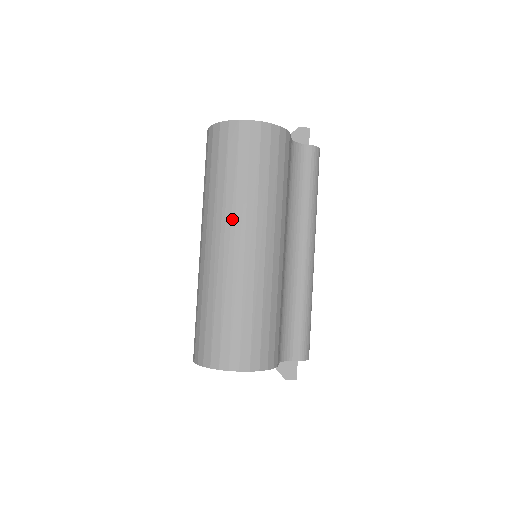
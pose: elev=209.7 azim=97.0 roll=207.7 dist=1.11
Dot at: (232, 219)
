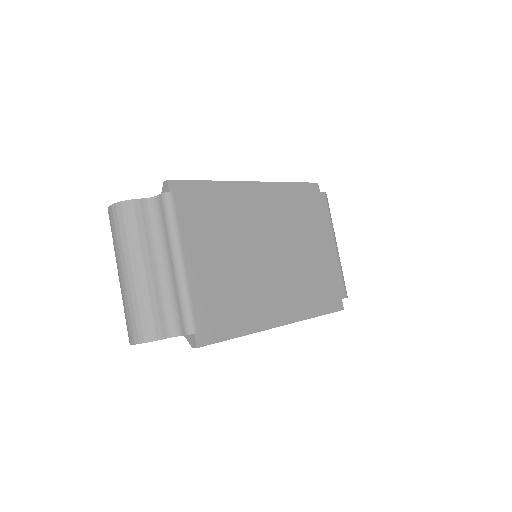
Dot at: (116, 262)
